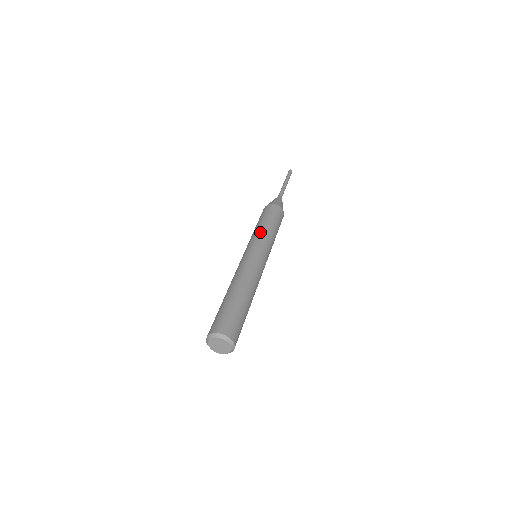
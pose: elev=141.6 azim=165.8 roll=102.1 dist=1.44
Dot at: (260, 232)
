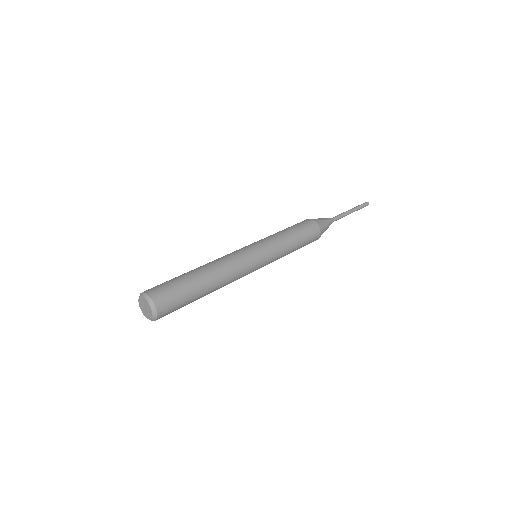
Dot at: (268, 236)
